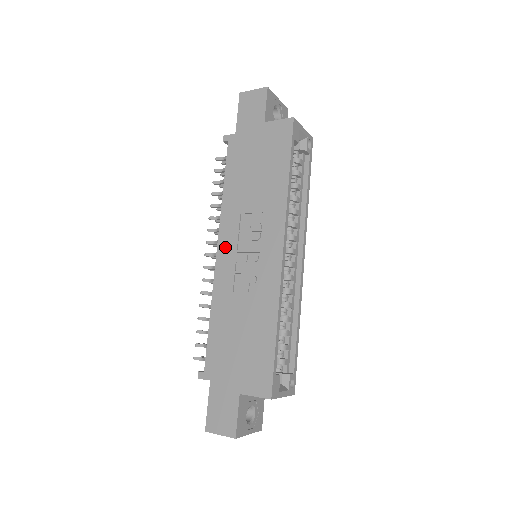
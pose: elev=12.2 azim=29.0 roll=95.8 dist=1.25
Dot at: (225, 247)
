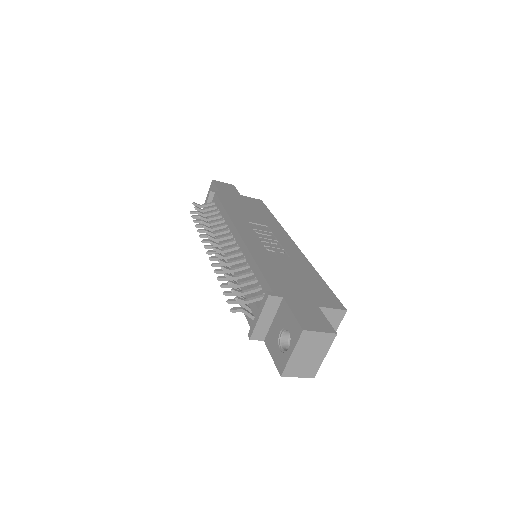
Dot at: (245, 232)
